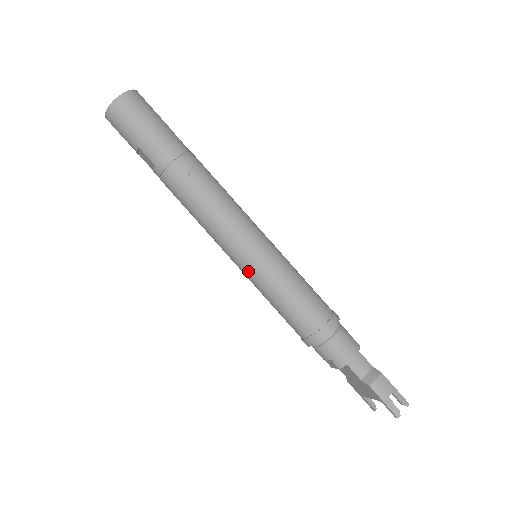
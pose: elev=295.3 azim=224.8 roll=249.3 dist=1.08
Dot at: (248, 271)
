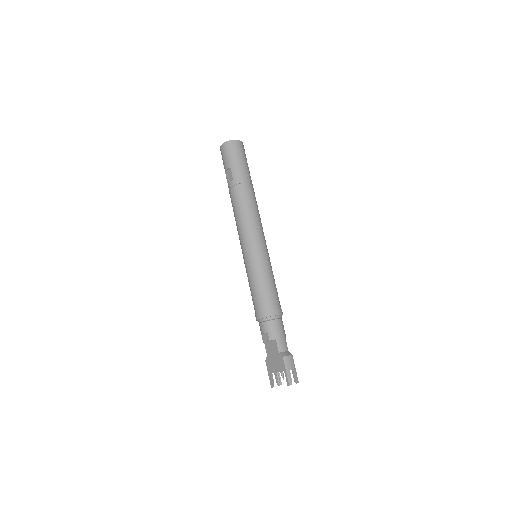
Dot at: (250, 258)
